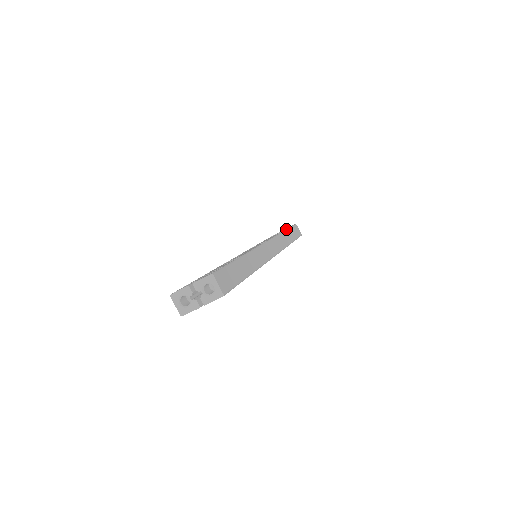
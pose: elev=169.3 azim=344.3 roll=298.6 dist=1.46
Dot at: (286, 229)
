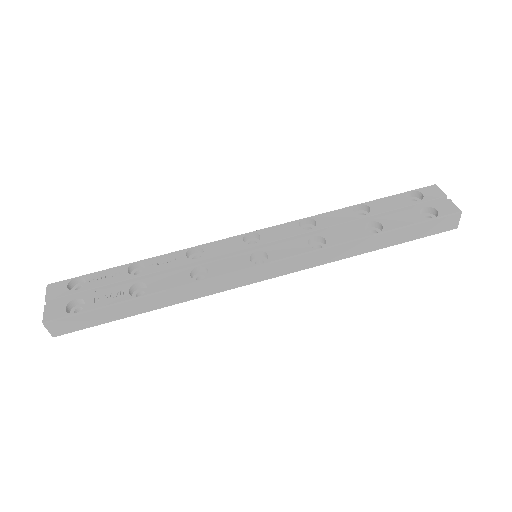
Dot at: (386, 231)
